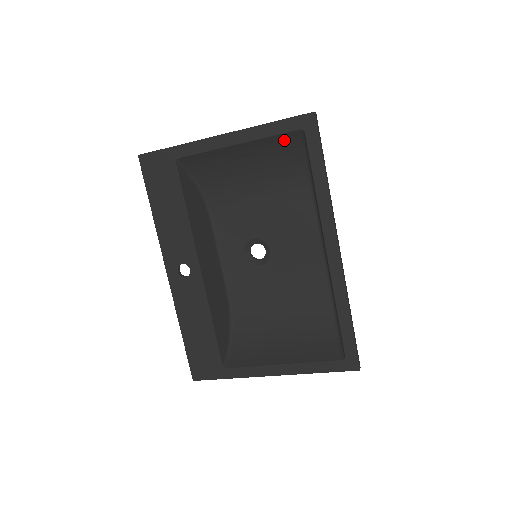
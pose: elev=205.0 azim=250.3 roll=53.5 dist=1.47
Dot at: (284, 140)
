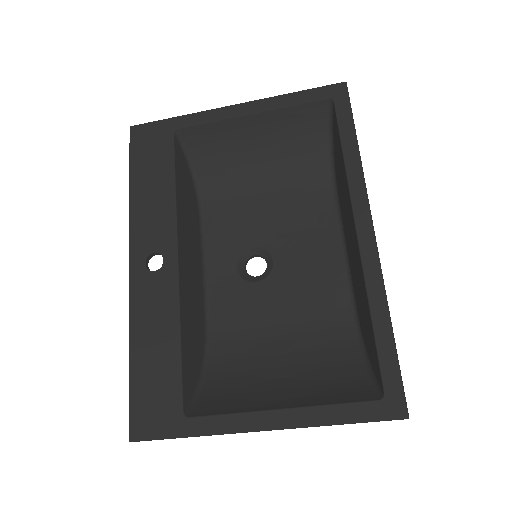
Dot at: (307, 114)
